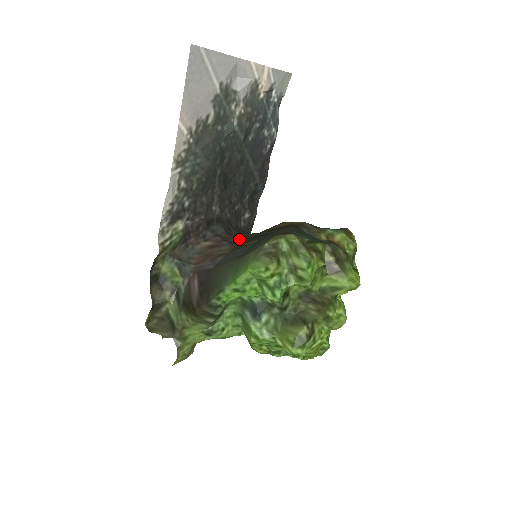
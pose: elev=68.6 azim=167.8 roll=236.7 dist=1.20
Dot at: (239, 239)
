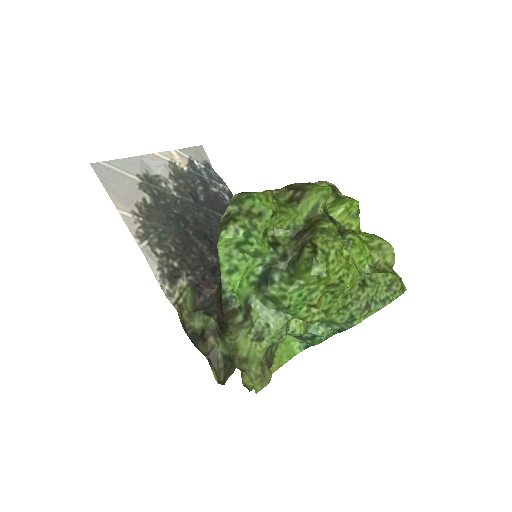
Dot at: occluded
